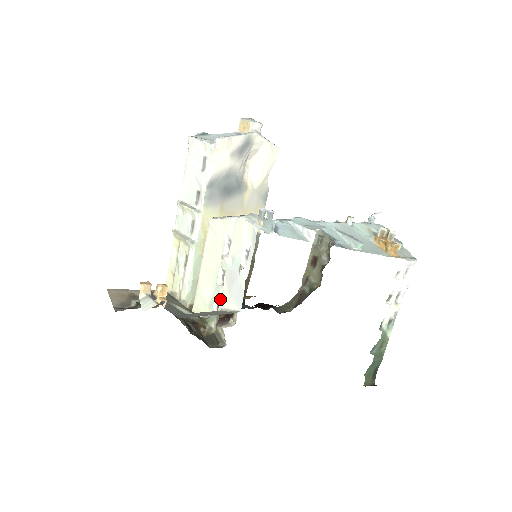
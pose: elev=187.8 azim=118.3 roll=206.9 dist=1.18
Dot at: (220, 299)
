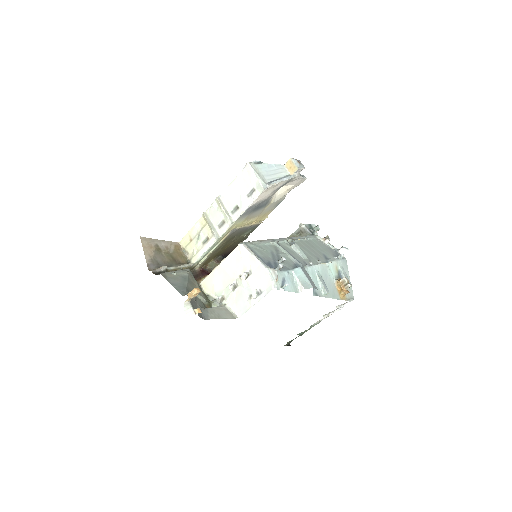
Dot at: (227, 297)
